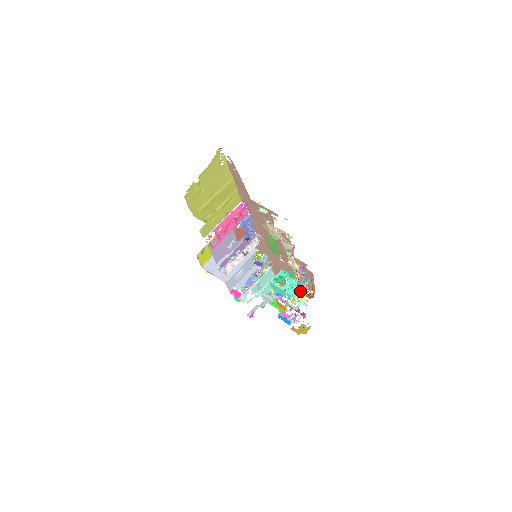
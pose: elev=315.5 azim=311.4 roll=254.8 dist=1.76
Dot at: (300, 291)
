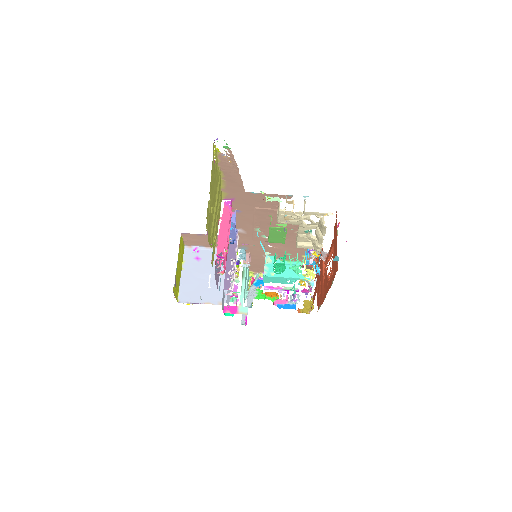
Dot at: (318, 269)
